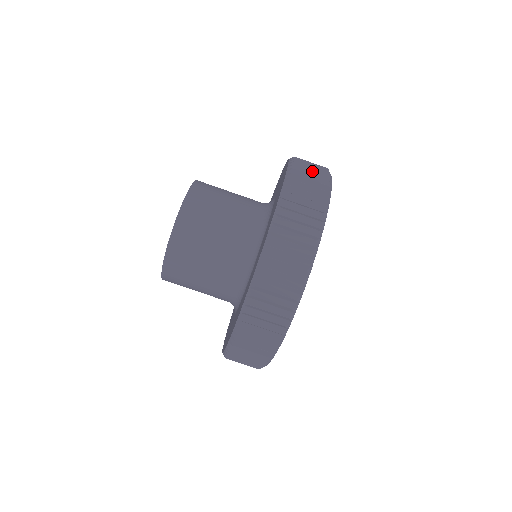
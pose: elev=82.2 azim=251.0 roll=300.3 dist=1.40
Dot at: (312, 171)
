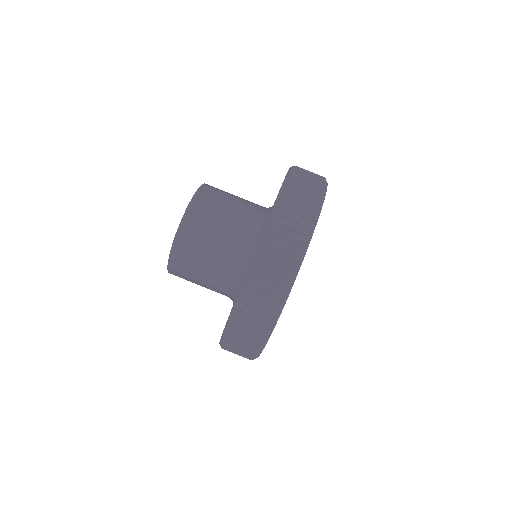
Dot at: (310, 172)
